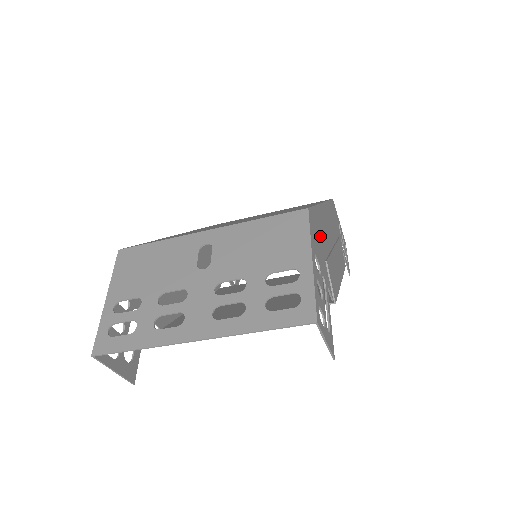
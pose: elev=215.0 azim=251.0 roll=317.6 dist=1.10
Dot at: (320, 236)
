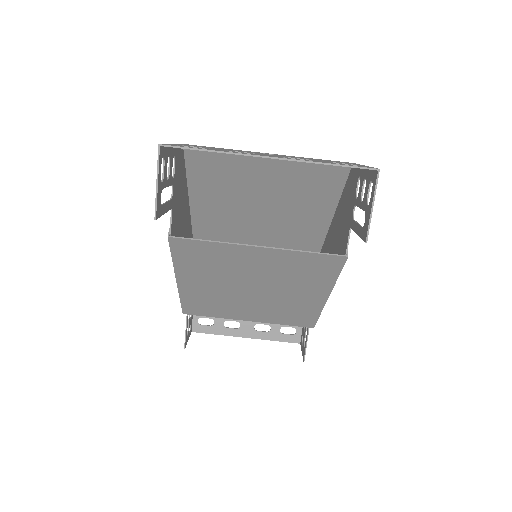
Dot at: (345, 208)
